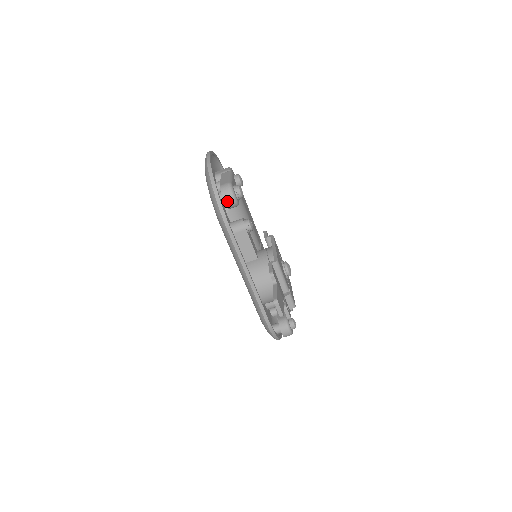
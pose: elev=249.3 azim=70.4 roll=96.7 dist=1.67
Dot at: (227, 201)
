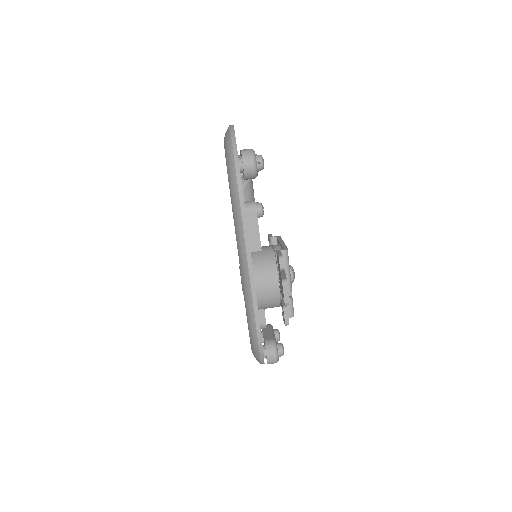
Dot at: (246, 166)
